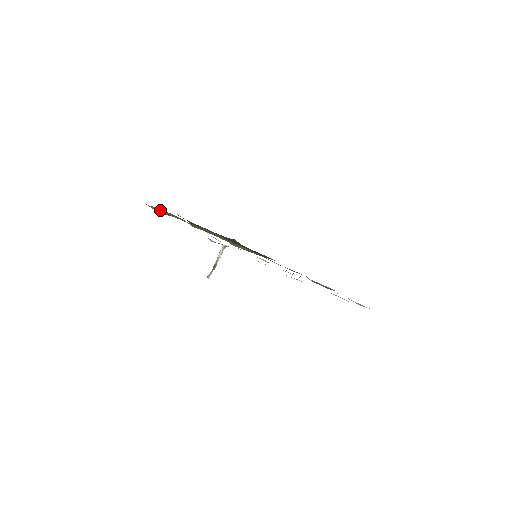
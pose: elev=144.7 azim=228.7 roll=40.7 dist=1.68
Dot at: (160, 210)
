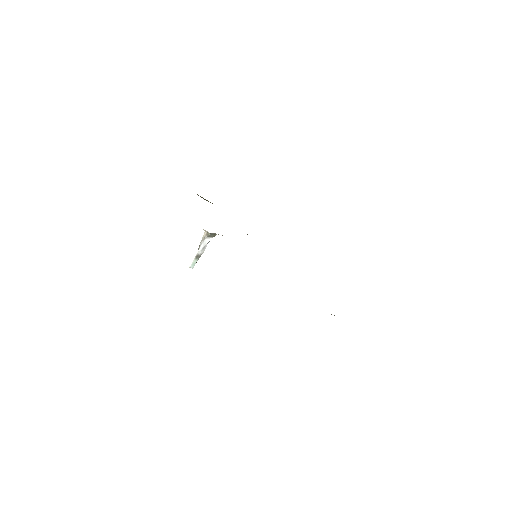
Dot at: occluded
